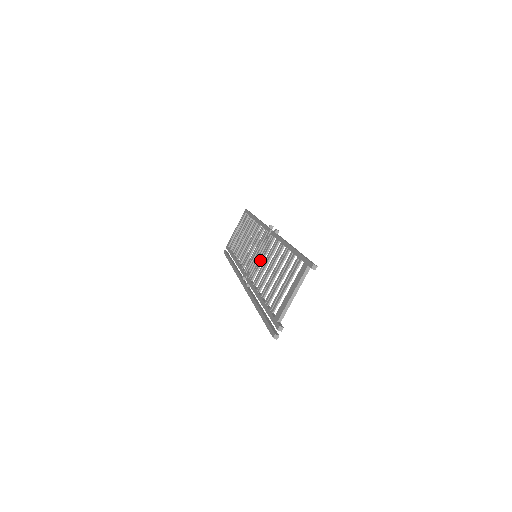
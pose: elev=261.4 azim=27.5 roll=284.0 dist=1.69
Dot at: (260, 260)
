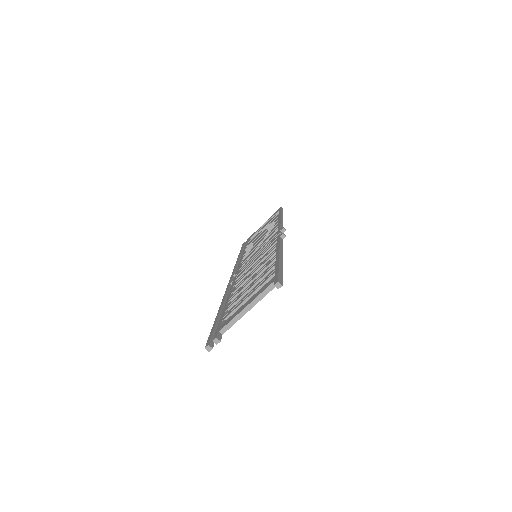
Dot at: (254, 261)
